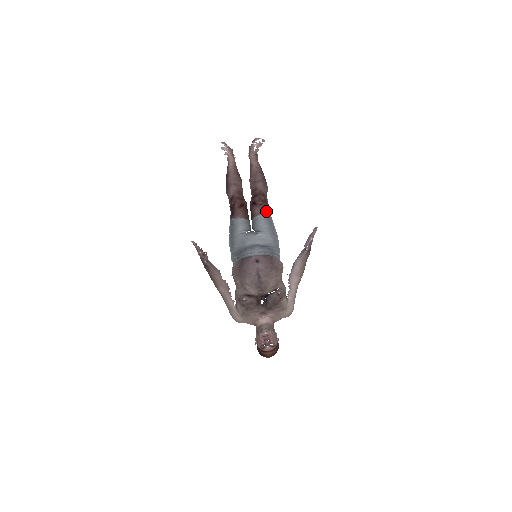
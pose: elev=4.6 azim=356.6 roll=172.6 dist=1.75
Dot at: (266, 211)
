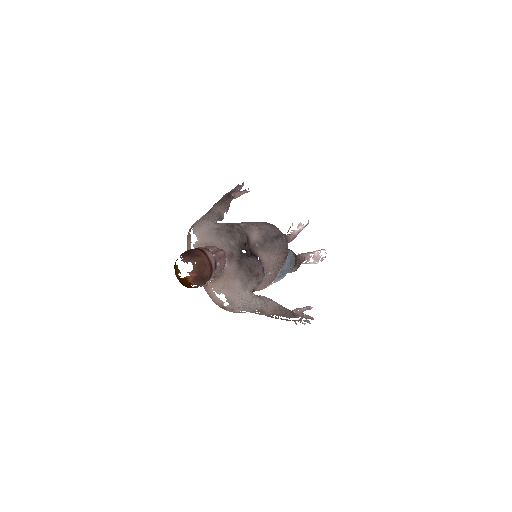
Dot at: (295, 261)
